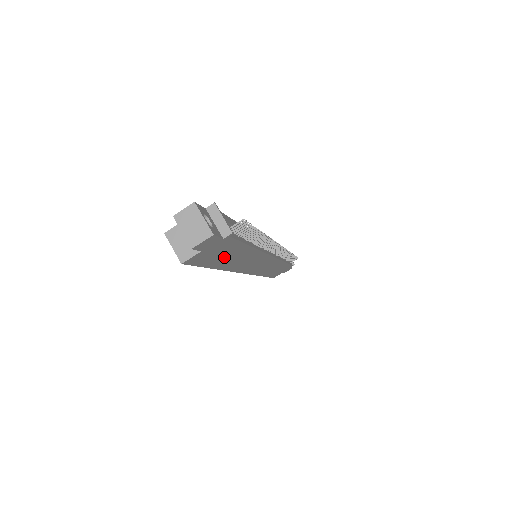
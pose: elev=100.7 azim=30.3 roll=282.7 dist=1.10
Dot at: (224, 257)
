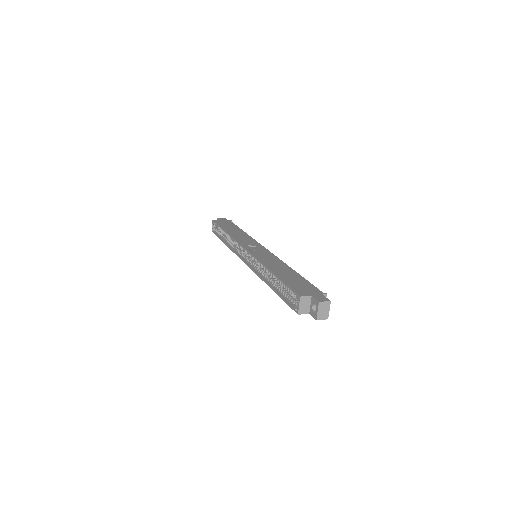
Dot at: occluded
